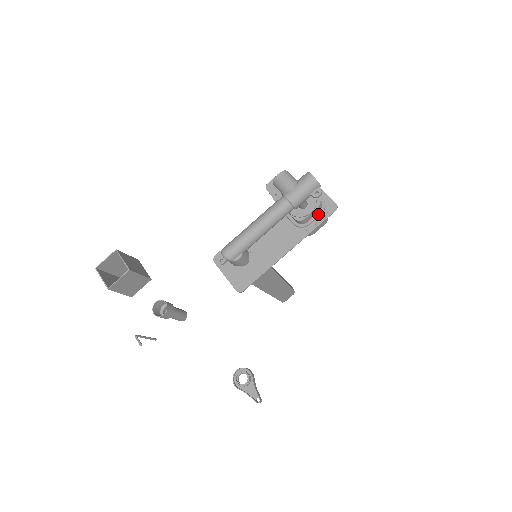
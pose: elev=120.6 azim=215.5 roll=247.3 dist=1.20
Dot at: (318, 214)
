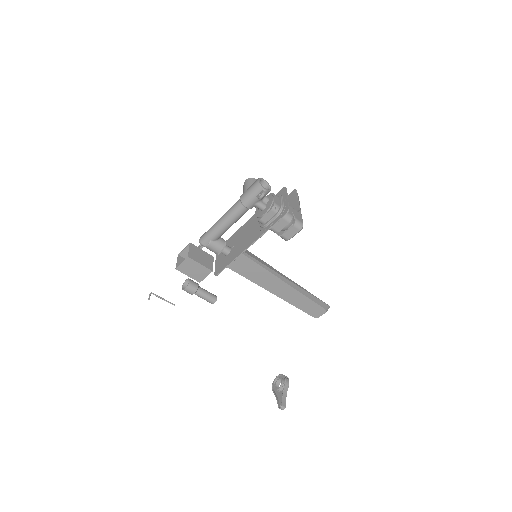
Dot at: (274, 216)
